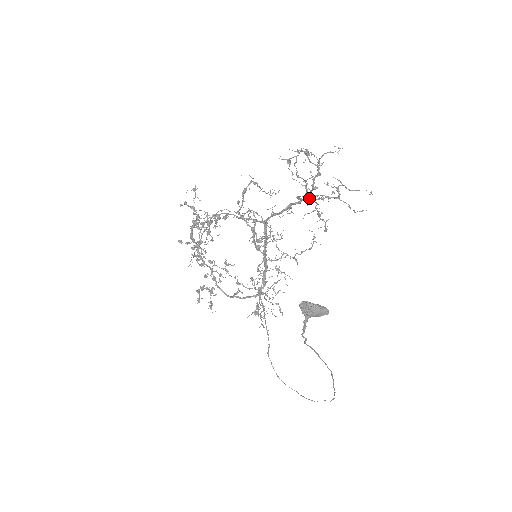
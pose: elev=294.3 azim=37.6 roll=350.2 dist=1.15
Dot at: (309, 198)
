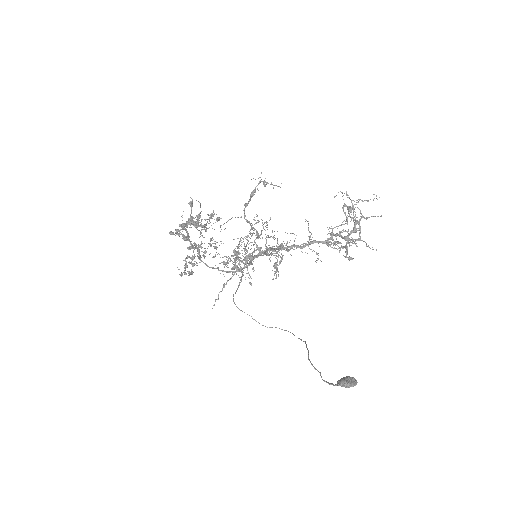
Dot at: (333, 235)
